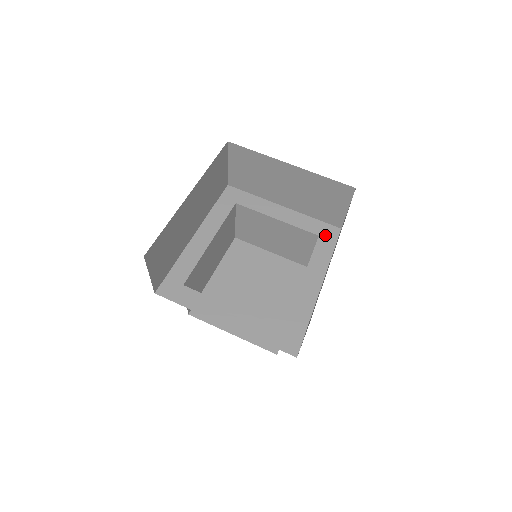
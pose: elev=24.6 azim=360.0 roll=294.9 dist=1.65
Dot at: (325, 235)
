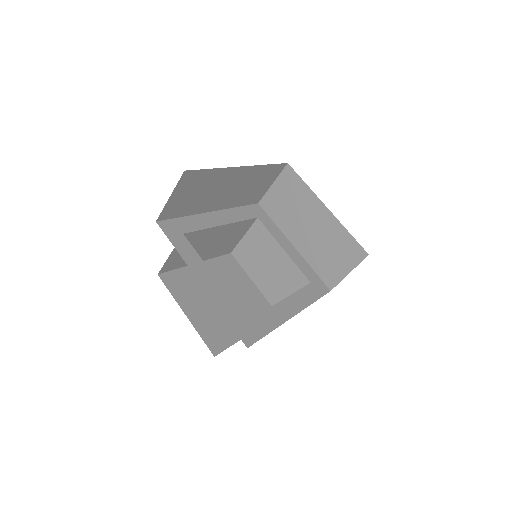
Dot at: (316, 286)
